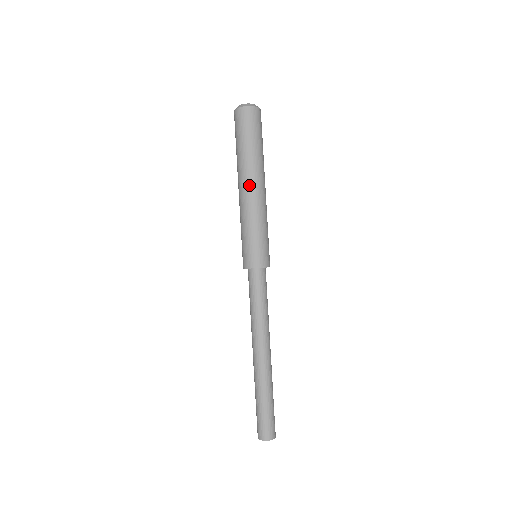
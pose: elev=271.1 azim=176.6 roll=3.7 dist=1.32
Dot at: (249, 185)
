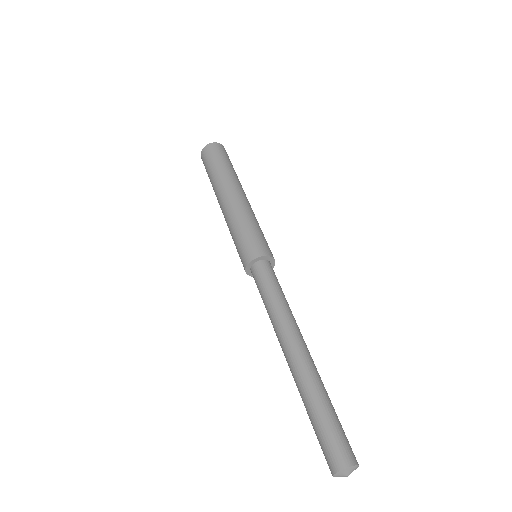
Dot at: (234, 191)
